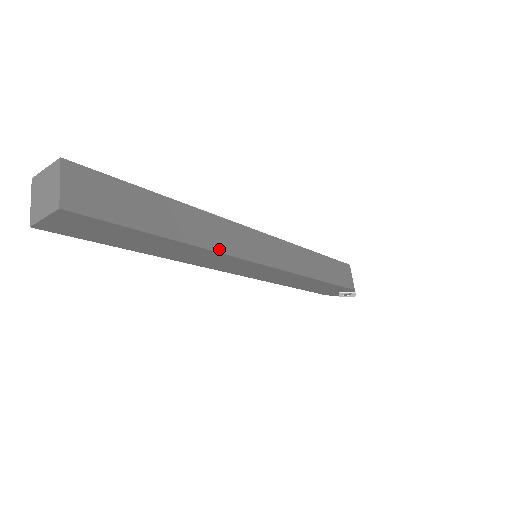
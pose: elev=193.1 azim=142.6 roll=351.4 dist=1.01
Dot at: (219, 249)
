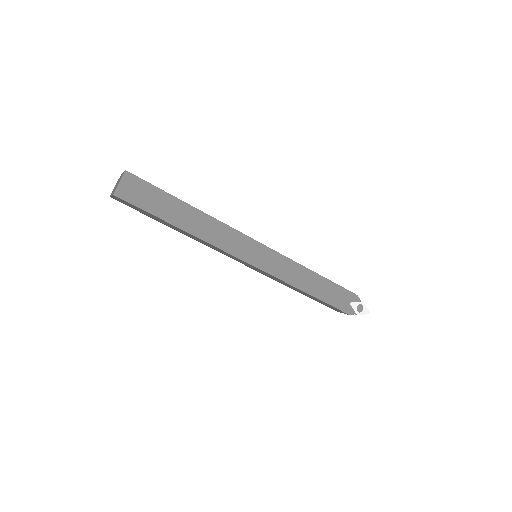
Dot at: (220, 222)
